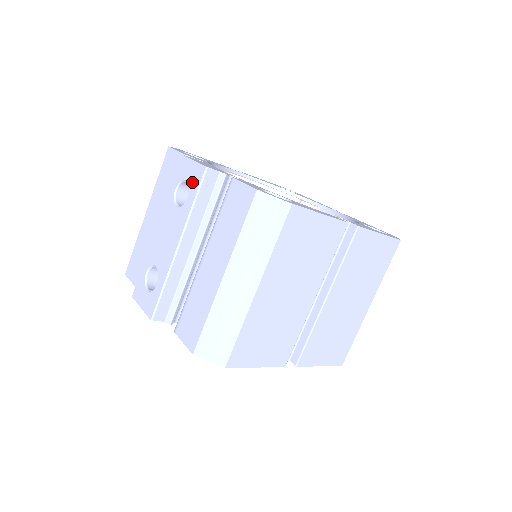
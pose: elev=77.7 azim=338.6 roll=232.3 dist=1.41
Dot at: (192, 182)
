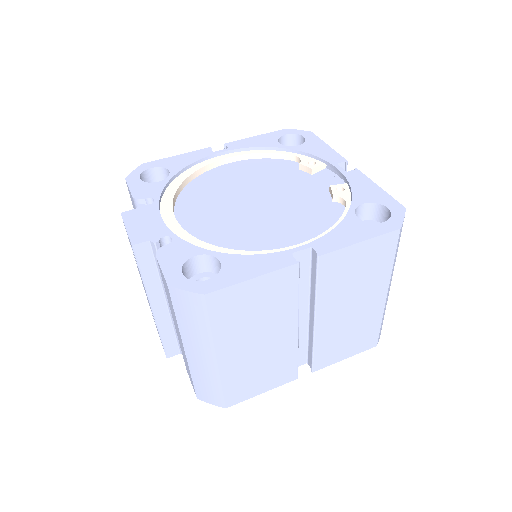
Dot at: occluded
